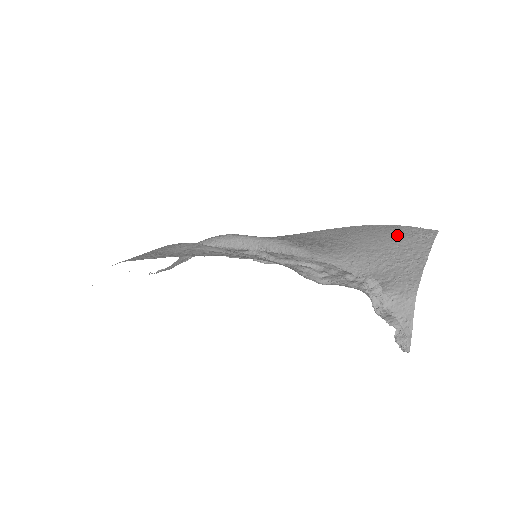
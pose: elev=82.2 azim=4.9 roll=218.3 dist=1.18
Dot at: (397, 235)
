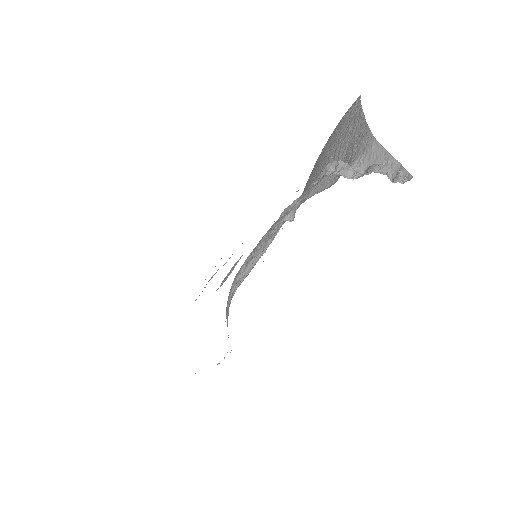
Dot at: (336, 132)
